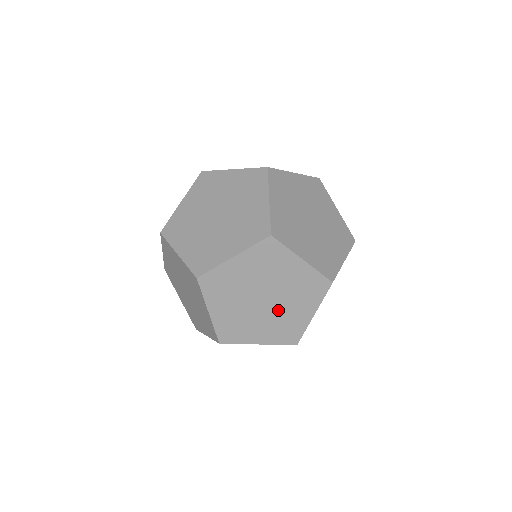
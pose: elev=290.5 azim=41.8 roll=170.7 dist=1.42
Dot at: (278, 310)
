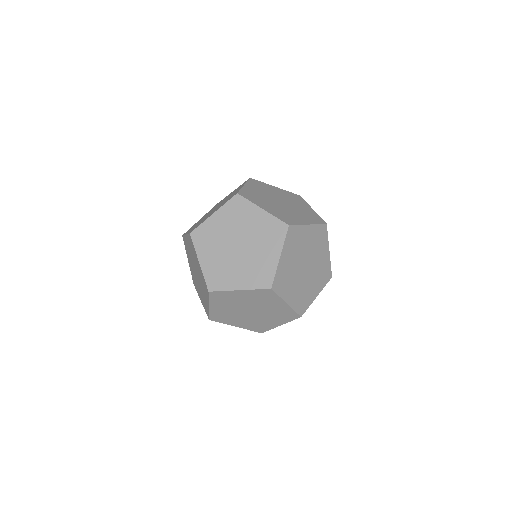
Dot at: (257, 318)
